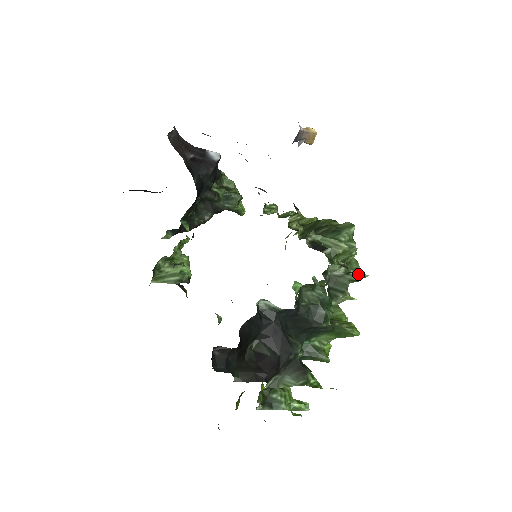
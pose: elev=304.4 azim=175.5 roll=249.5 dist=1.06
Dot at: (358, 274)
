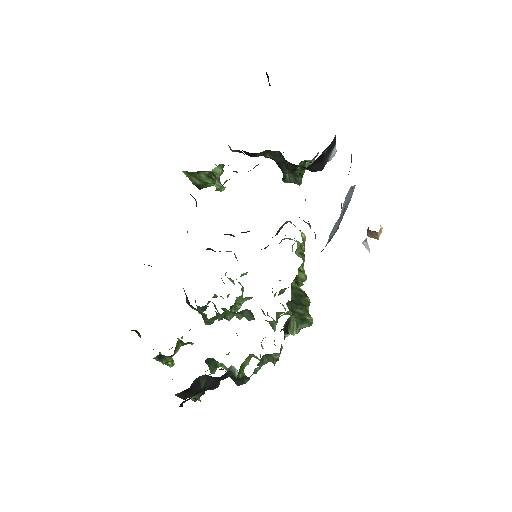
Dot at: (276, 324)
